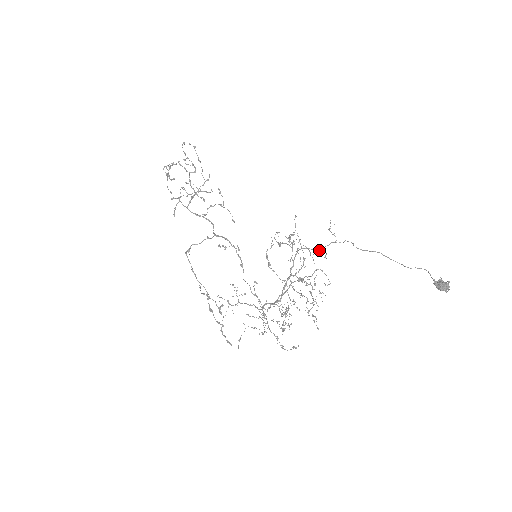
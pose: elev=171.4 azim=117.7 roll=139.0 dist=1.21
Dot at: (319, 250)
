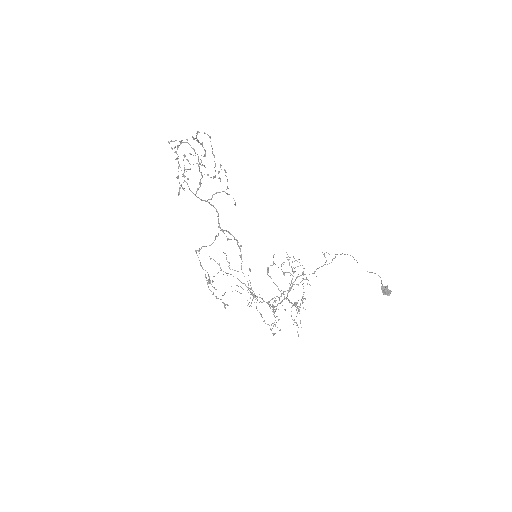
Dot at: occluded
